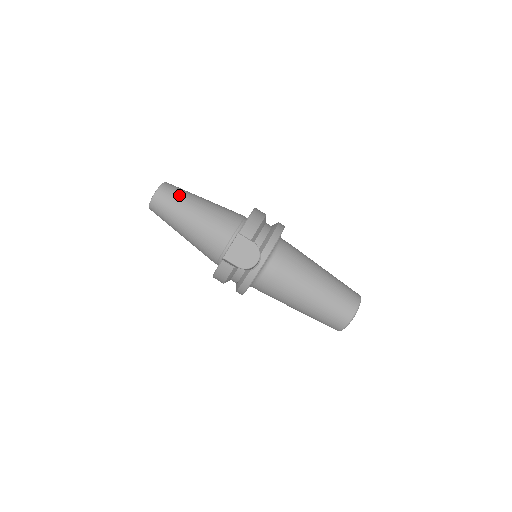
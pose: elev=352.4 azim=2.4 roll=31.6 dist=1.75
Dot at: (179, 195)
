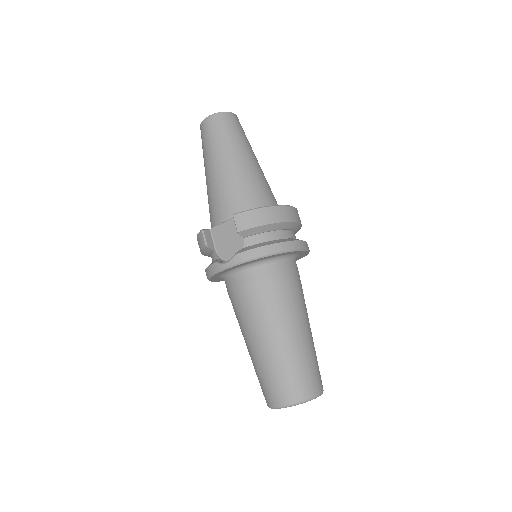
Dot at: (227, 134)
